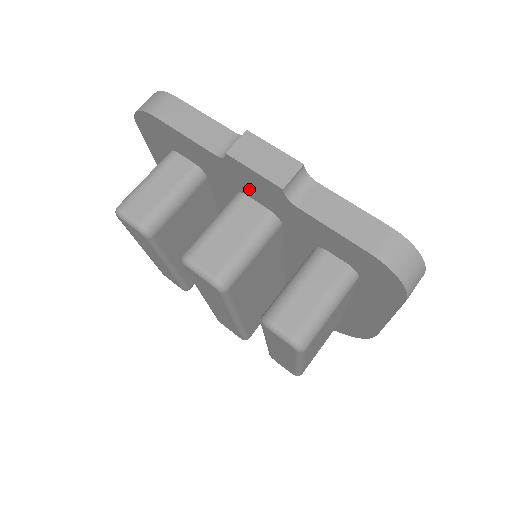
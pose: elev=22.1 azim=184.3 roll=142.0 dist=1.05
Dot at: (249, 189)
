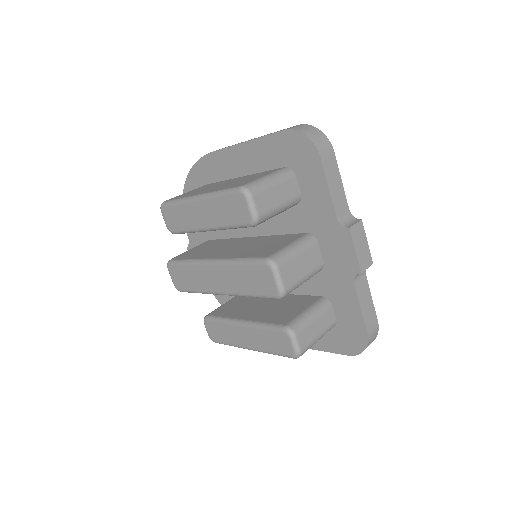
Dot at: (329, 245)
